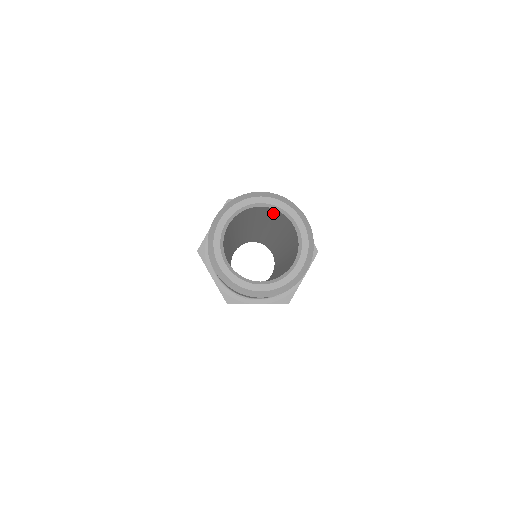
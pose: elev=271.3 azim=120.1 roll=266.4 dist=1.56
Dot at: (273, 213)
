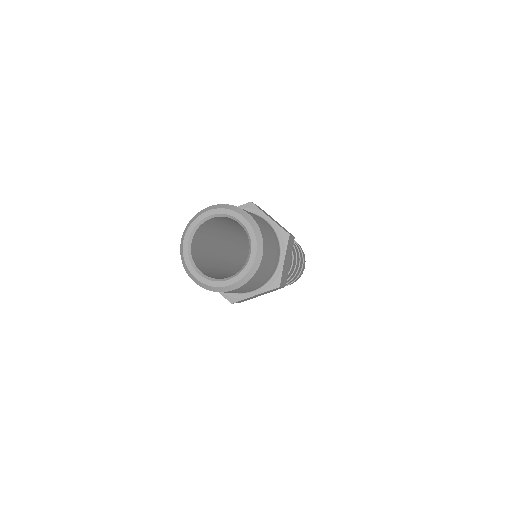
Dot at: (228, 219)
